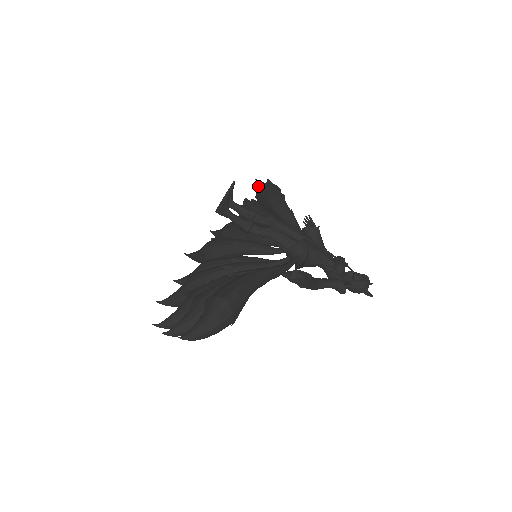
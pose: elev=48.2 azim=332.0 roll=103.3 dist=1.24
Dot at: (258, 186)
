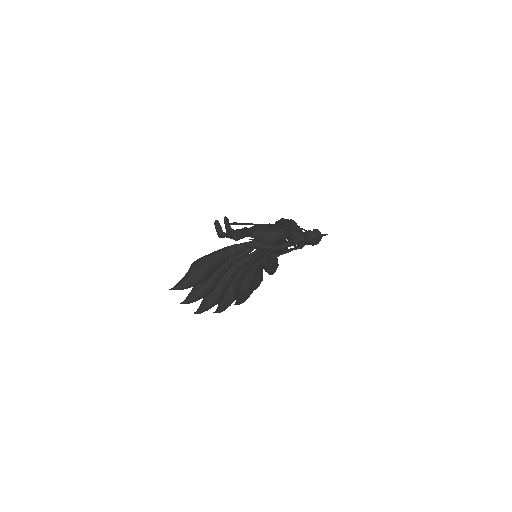
Dot at: occluded
